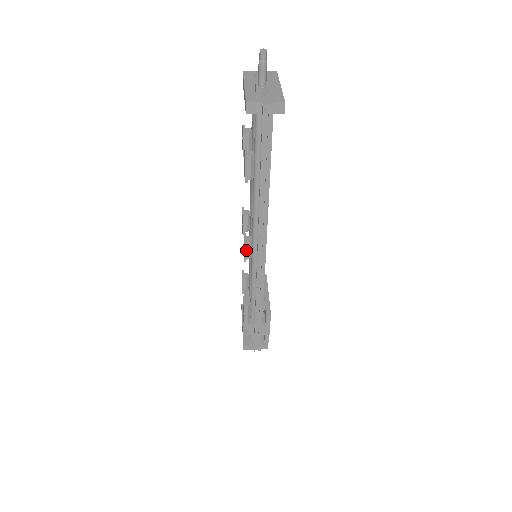
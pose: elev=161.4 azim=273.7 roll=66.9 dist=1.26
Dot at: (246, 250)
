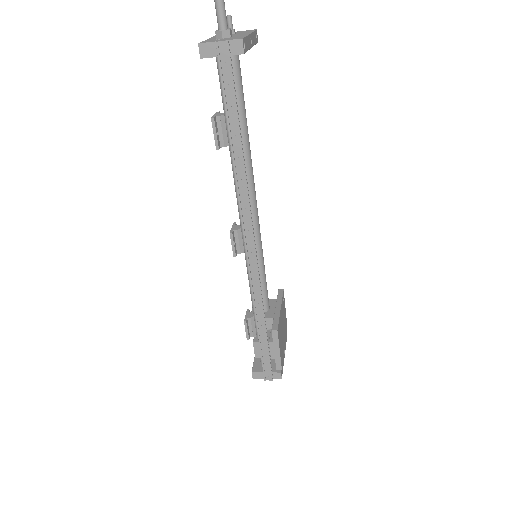
Dot at: (233, 240)
